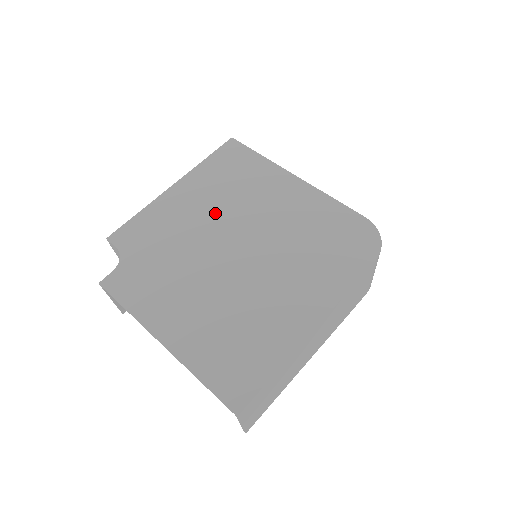
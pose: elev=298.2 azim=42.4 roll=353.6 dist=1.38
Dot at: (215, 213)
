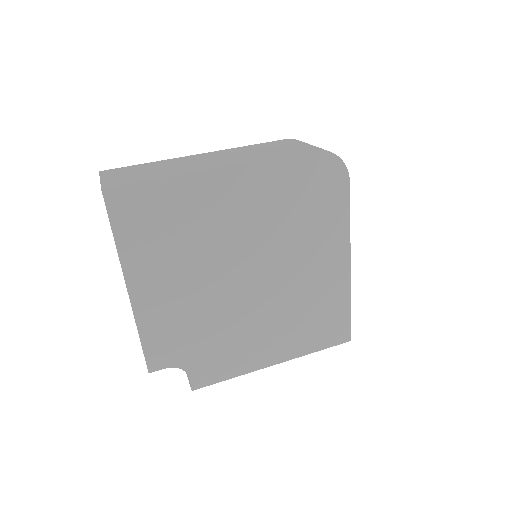
Dot at: (198, 272)
